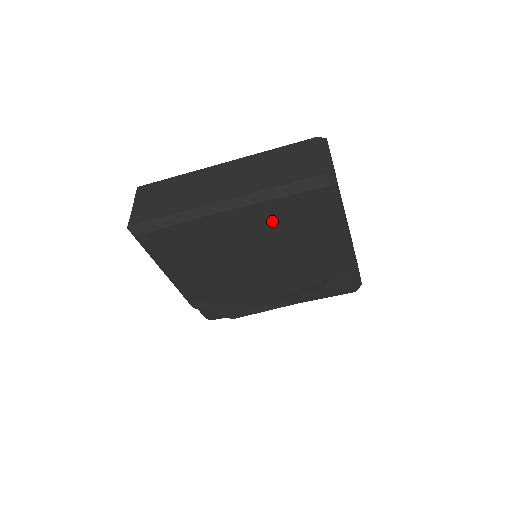
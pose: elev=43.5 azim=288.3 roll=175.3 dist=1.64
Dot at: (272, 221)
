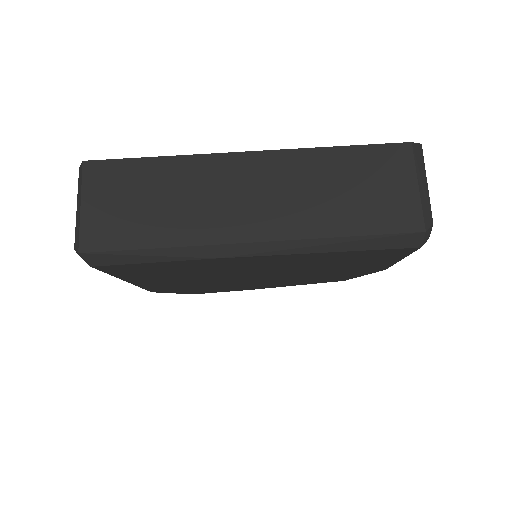
Dot at: (313, 261)
